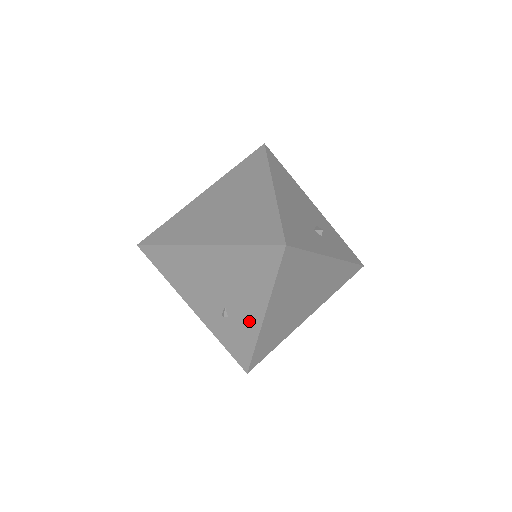
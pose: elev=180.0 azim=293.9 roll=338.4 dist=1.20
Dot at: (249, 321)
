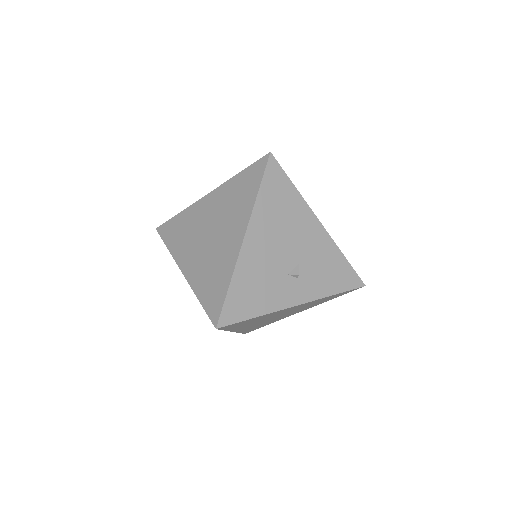
Dot at: occluded
